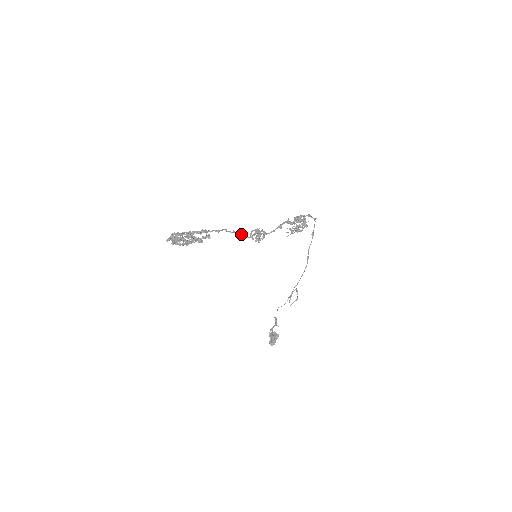
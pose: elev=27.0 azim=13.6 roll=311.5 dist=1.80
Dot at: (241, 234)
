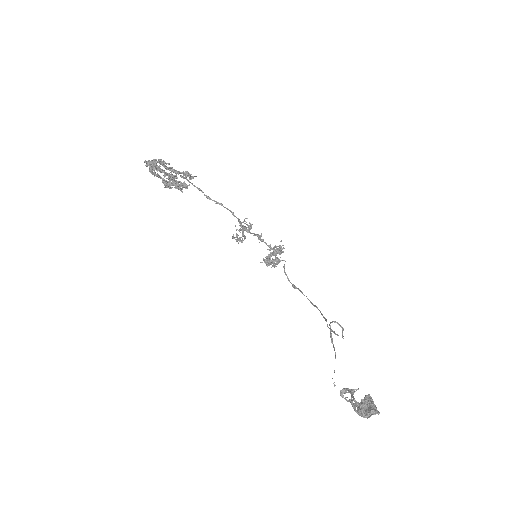
Dot at: occluded
